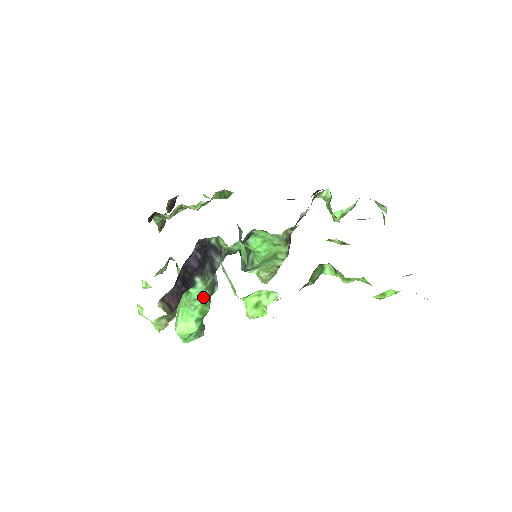
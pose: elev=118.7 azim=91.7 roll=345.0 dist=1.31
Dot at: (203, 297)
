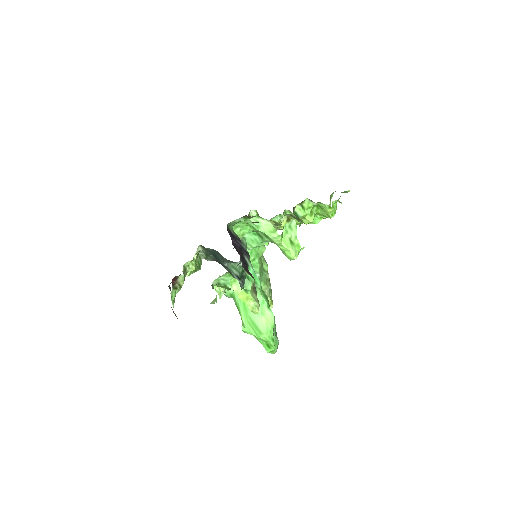
Dot at: (258, 279)
